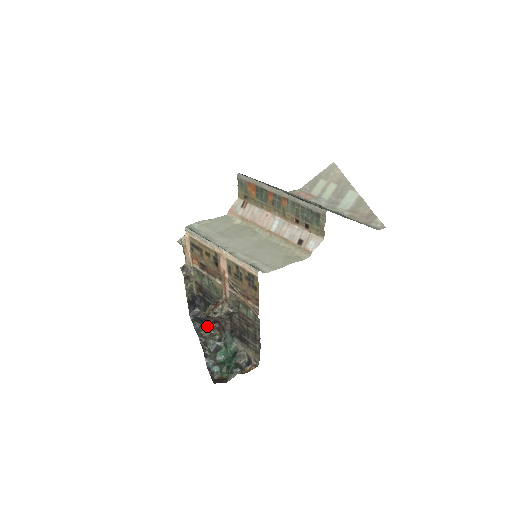
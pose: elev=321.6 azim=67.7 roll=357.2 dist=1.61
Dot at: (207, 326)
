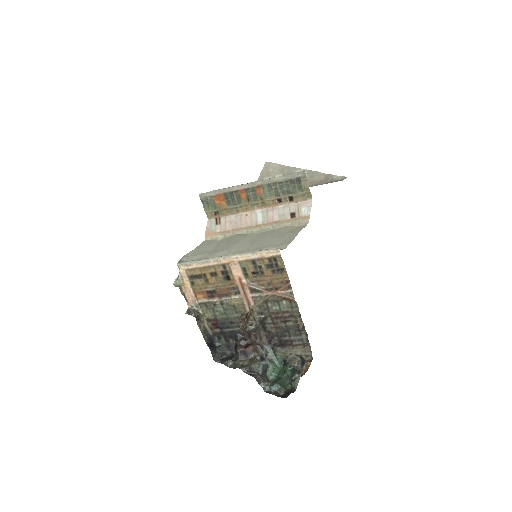
Dot at: (241, 355)
